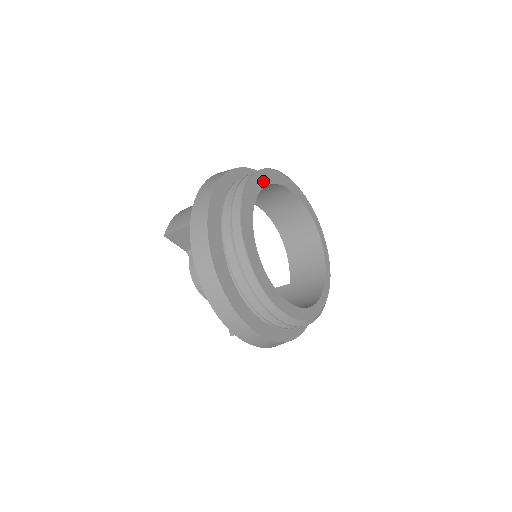
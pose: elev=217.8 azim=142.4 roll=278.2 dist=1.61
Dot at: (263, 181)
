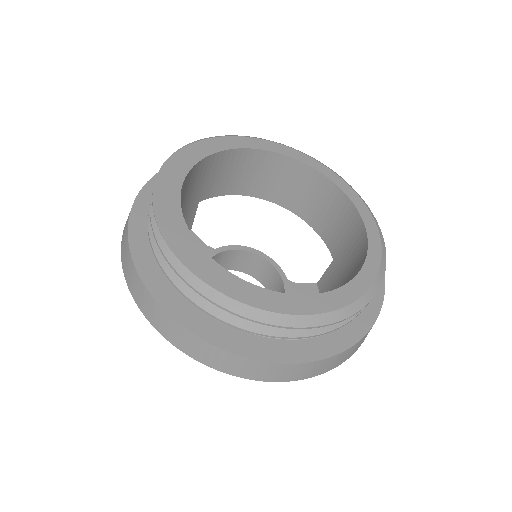
Dot at: (186, 163)
